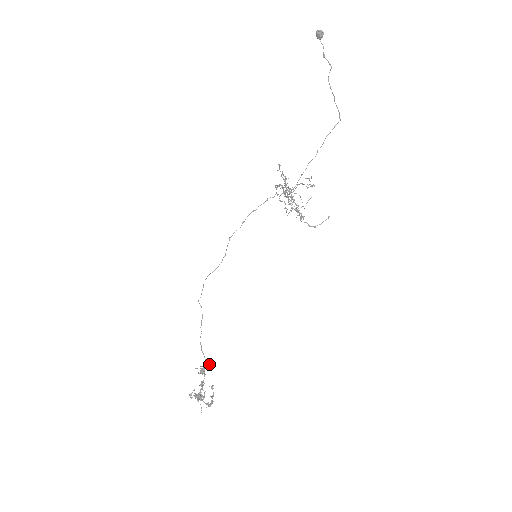
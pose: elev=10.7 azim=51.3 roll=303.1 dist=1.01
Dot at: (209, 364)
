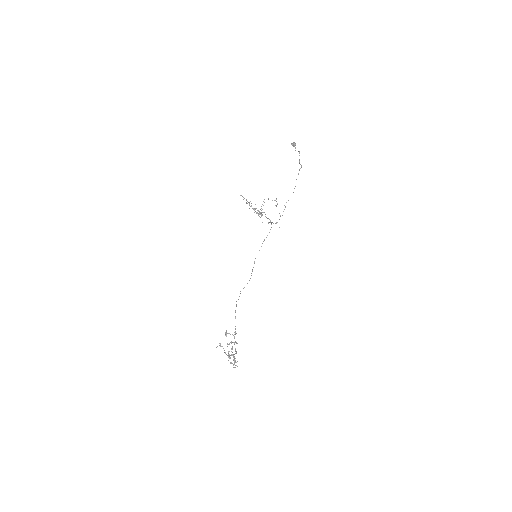
Dot at: (236, 333)
